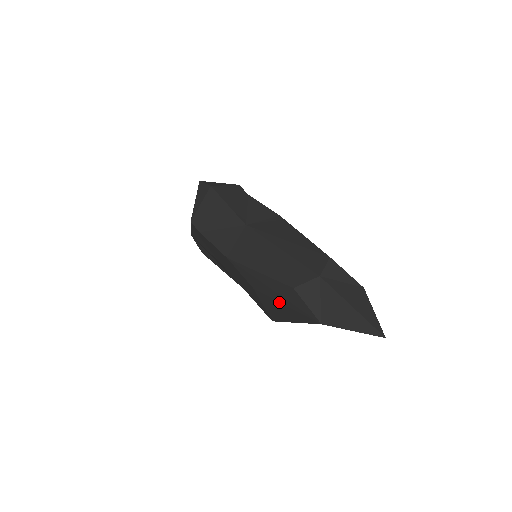
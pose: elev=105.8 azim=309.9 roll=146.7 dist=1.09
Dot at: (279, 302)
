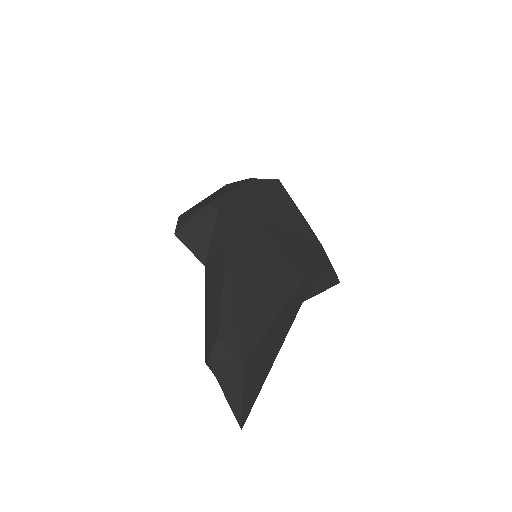
Dot at: occluded
